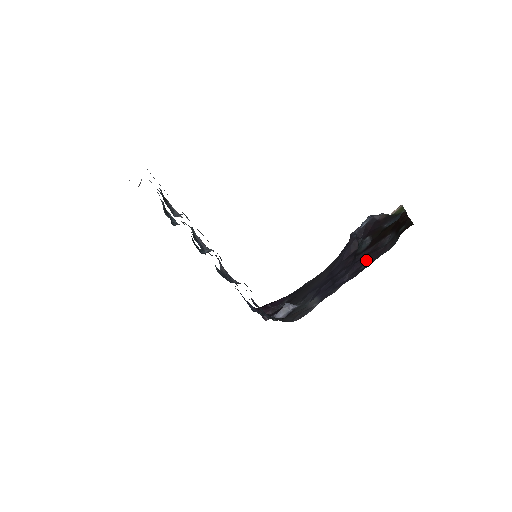
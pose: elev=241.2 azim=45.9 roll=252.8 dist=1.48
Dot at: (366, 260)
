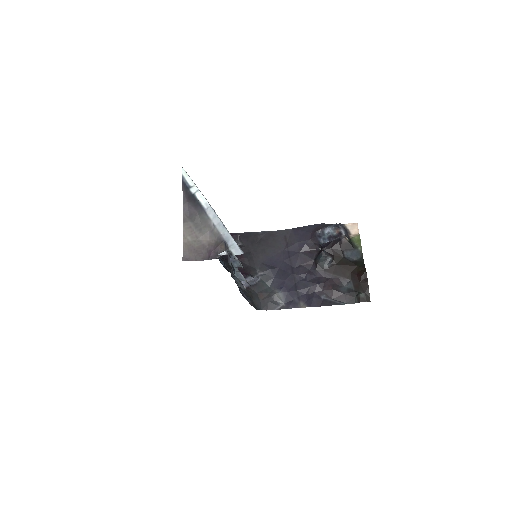
Dot at: (328, 292)
